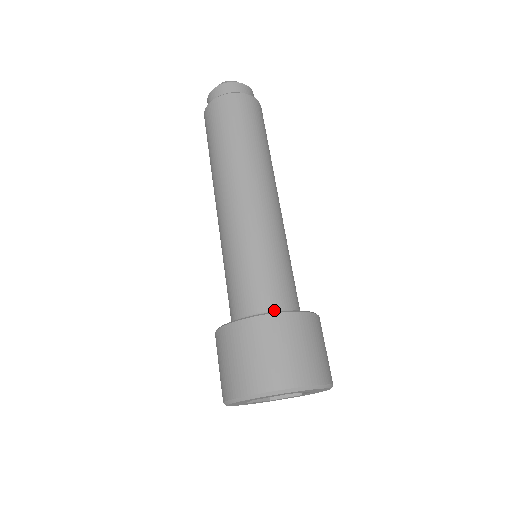
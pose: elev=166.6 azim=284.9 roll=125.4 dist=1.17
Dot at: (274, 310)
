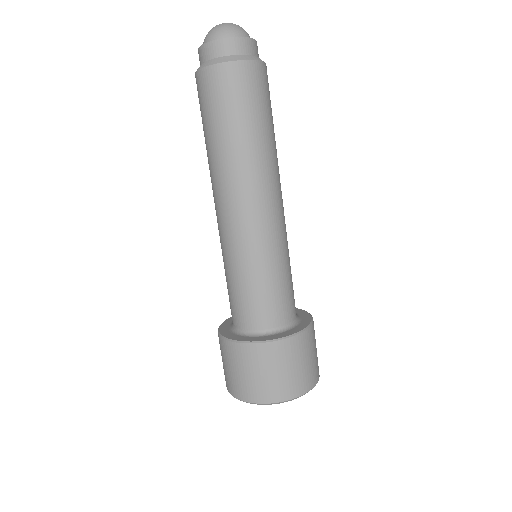
Dot at: (286, 323)
